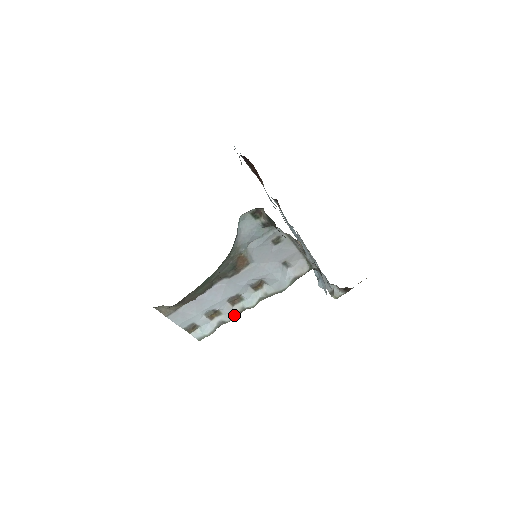
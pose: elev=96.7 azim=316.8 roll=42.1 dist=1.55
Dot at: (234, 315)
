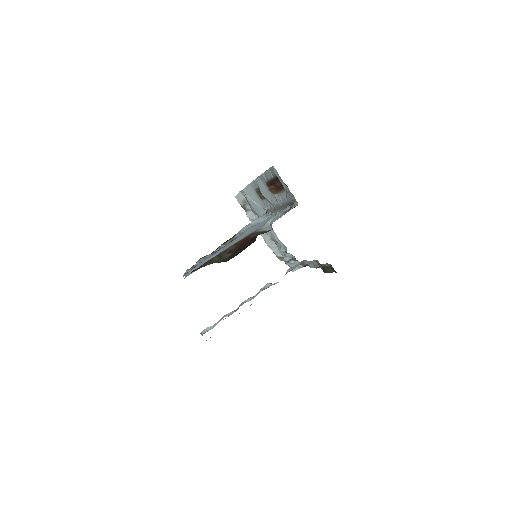
Dot at: (237, 309)
